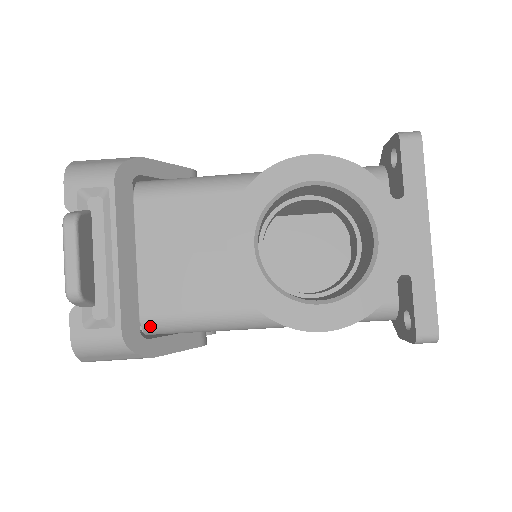
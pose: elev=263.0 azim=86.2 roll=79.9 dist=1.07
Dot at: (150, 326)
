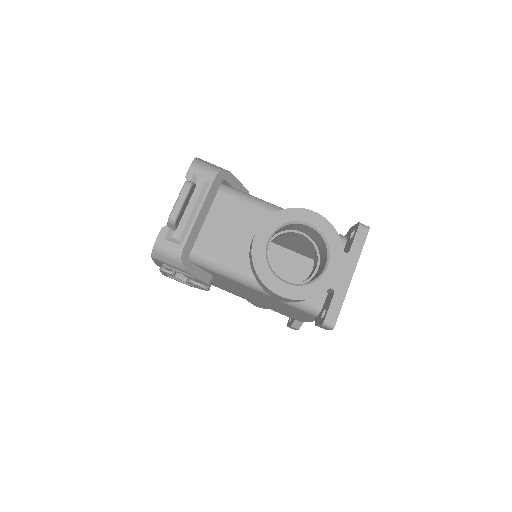
Dot at: (194, 256)
